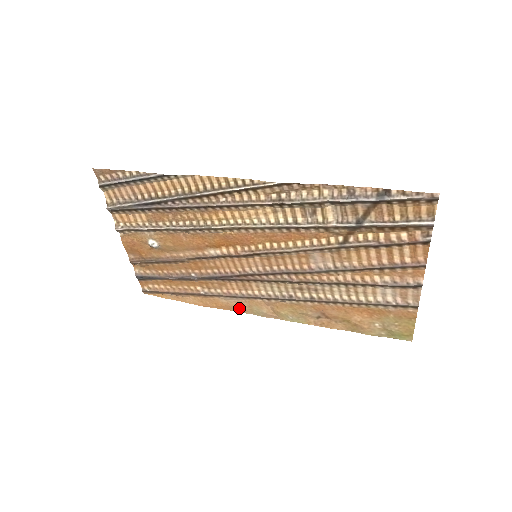
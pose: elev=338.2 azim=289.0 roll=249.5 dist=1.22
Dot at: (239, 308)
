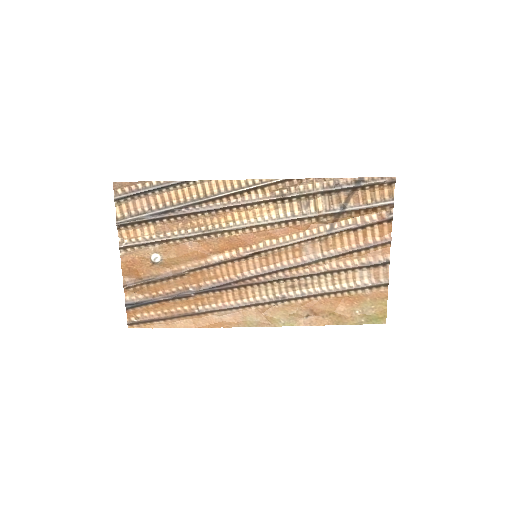
Dot at: (233, 322)
